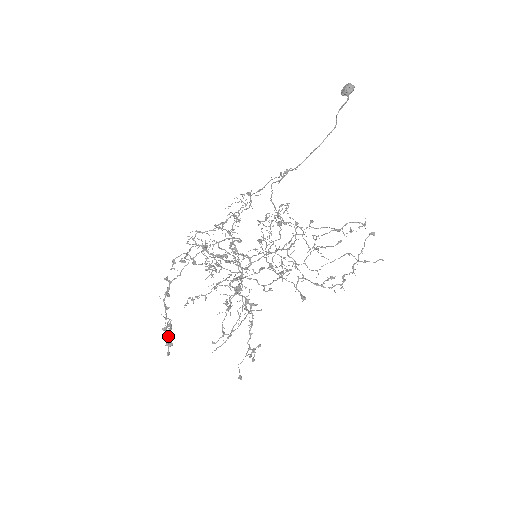
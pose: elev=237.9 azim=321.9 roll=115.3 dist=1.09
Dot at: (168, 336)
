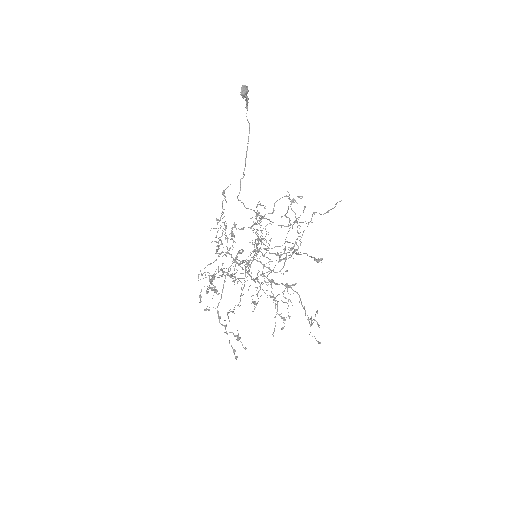
Dot at: occluded
